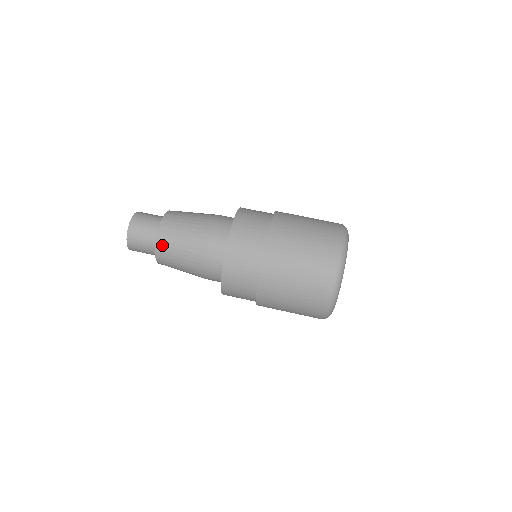
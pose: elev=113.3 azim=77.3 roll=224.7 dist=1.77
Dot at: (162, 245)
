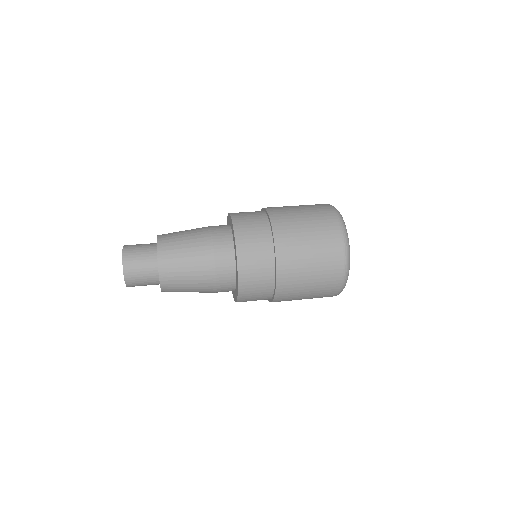
Dot at: (166, 264)
